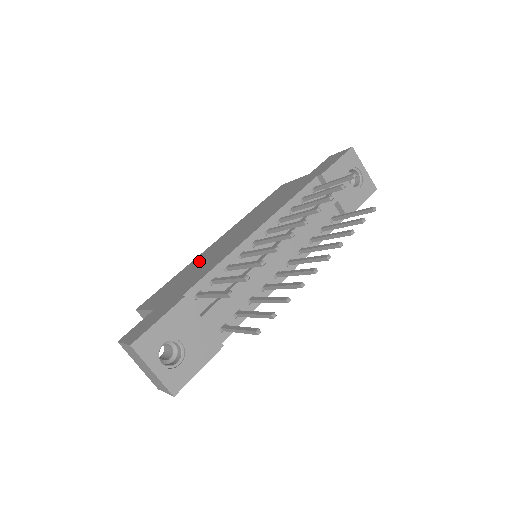
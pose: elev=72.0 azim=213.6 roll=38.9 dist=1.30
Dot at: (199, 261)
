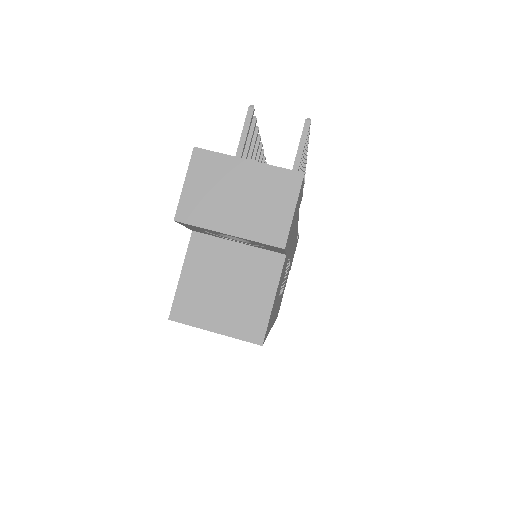
Dot at: occluded
